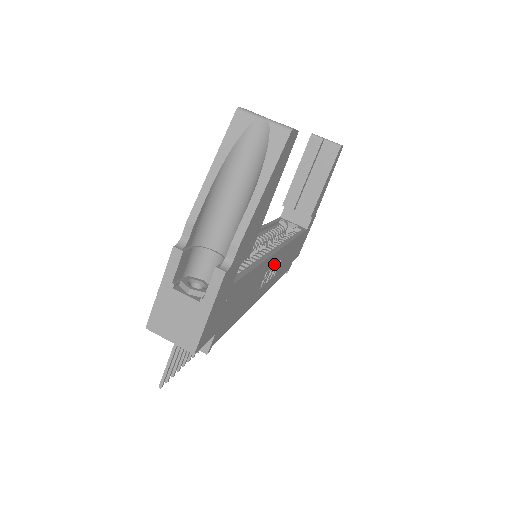
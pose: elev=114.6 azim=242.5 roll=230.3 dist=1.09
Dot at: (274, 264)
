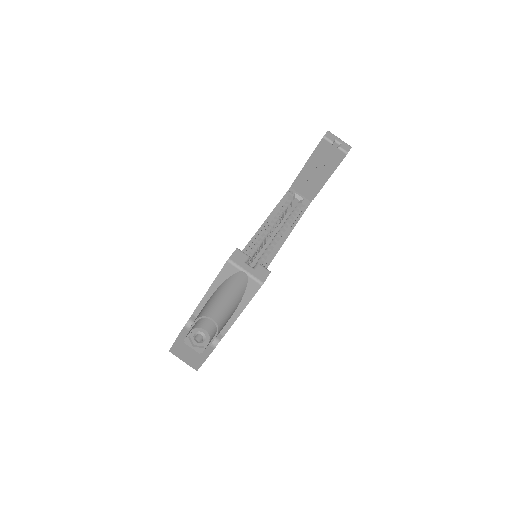
Dot at: occluded
